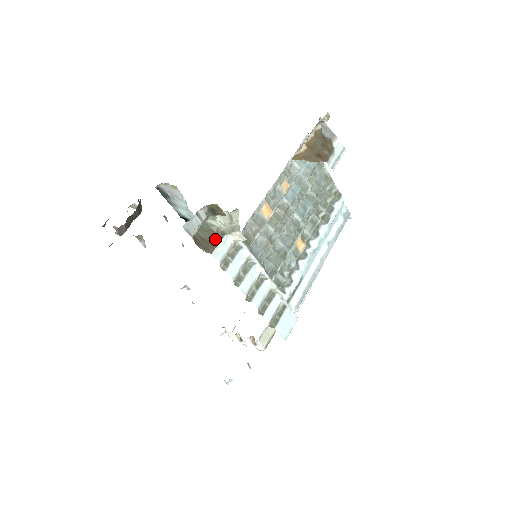
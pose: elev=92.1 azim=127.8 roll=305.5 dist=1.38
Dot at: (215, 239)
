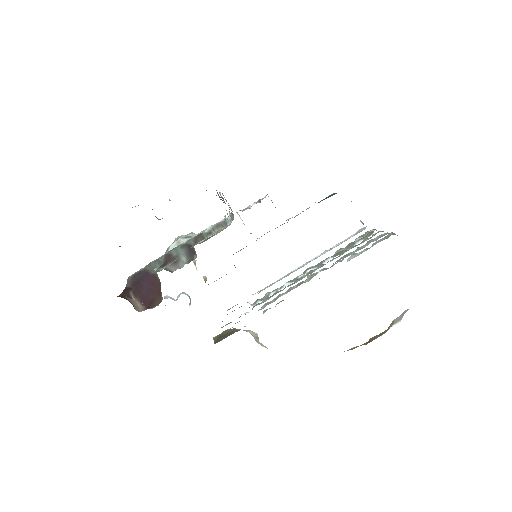
Dot at: (231, 334)
